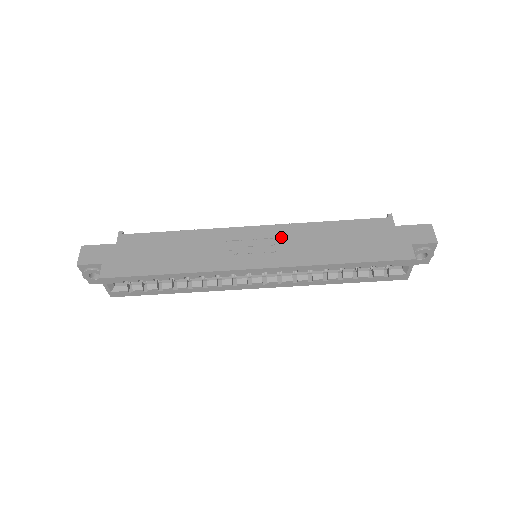
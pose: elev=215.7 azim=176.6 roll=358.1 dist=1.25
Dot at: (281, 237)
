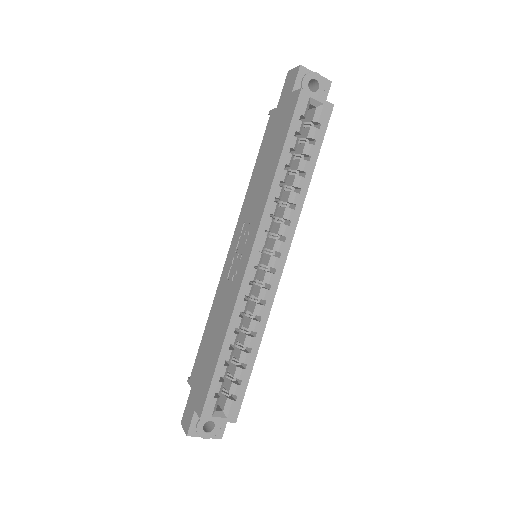
Dot at: (243, 223)
